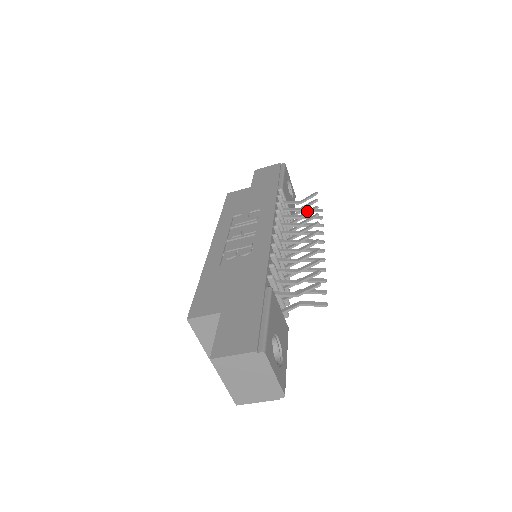
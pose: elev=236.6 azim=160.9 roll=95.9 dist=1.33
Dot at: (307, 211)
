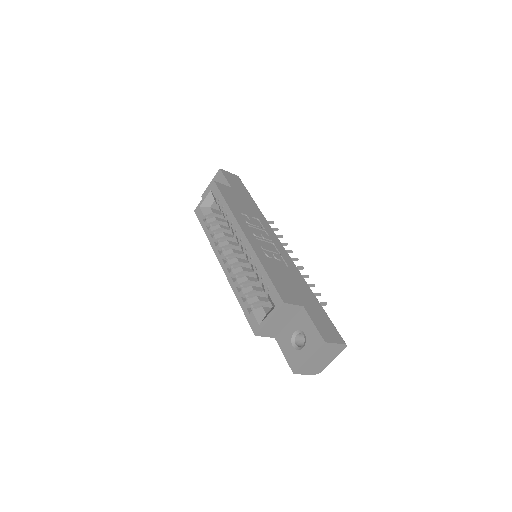
Dot at: (276, 235)
